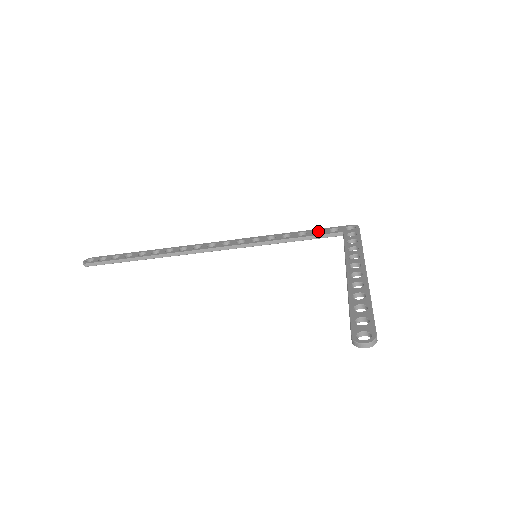
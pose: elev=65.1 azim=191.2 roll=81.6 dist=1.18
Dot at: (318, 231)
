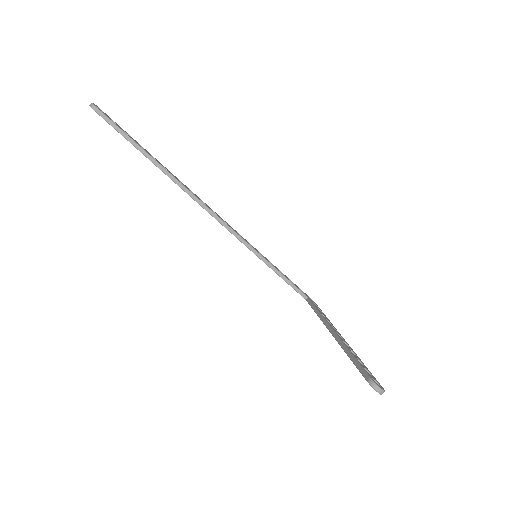
Dot at: occluded
